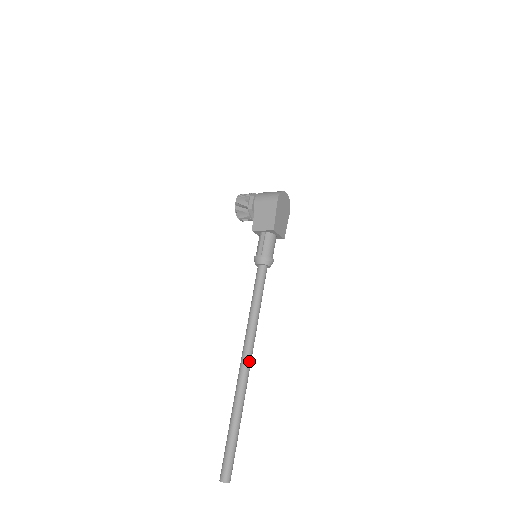
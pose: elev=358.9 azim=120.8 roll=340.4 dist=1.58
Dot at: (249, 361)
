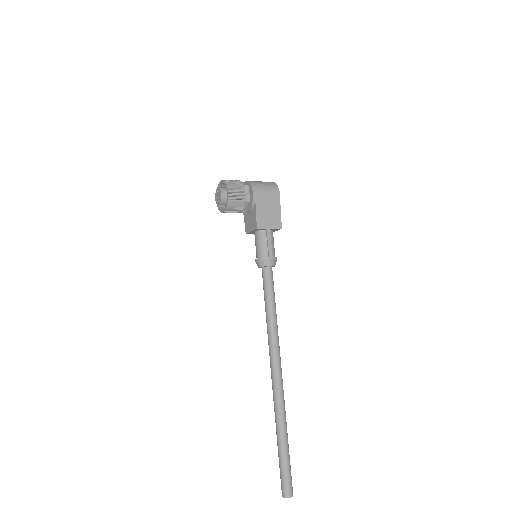
Dot at: (281, 371)
